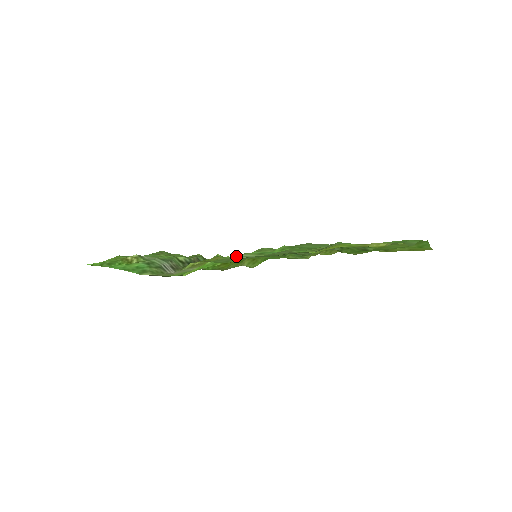
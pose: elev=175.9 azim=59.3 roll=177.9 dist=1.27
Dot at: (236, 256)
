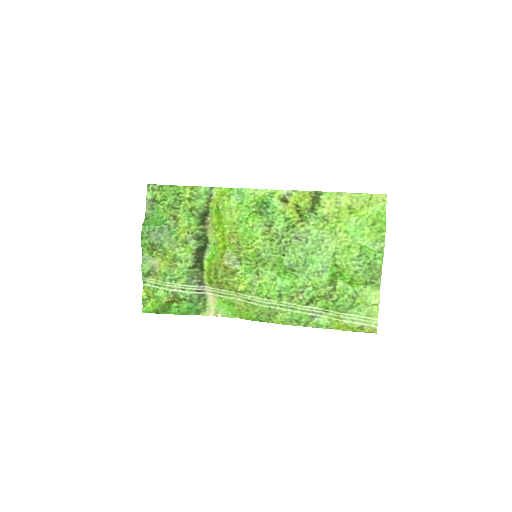
Dot at: (268, 307)
